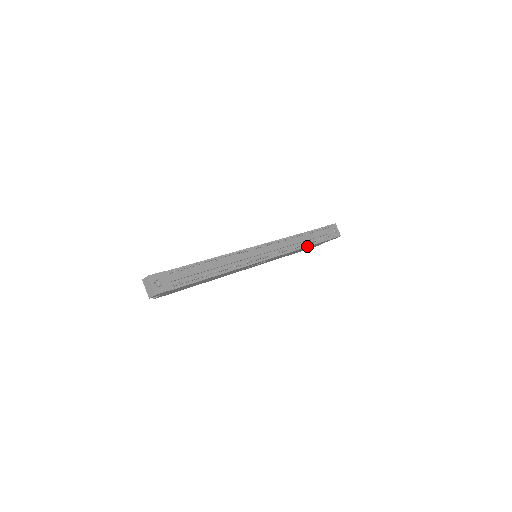
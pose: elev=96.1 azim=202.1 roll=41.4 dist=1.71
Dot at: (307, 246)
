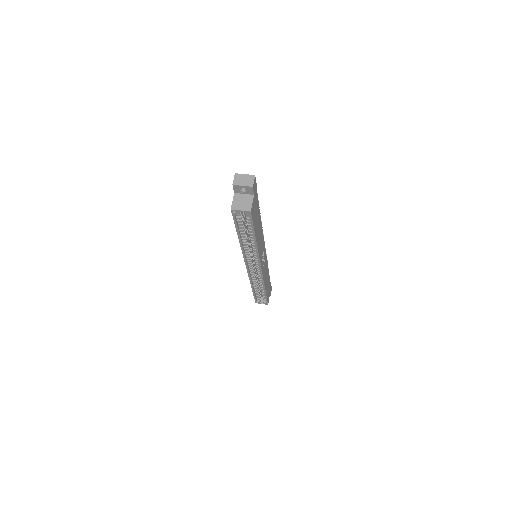
Dot at: (268, 272)
